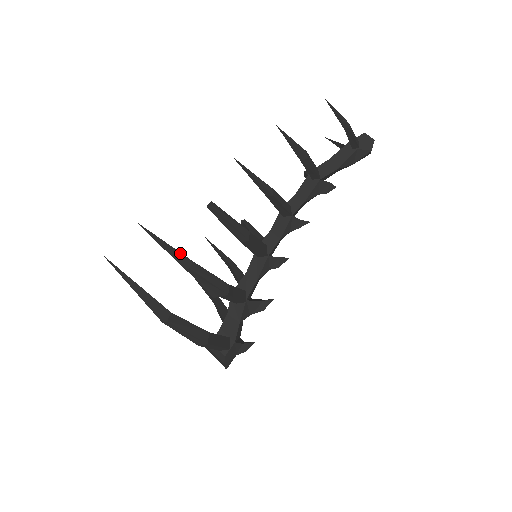
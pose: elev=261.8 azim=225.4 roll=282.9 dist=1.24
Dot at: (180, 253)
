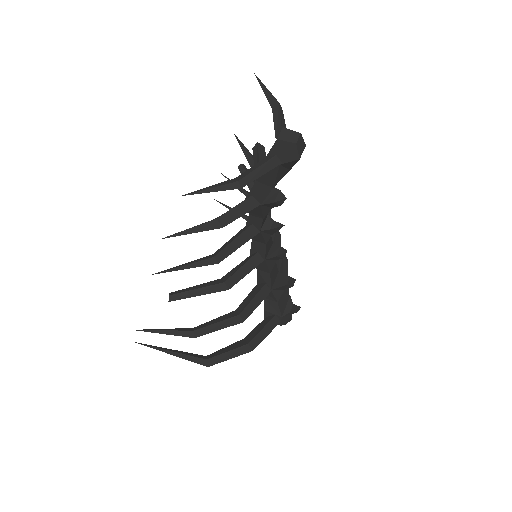
Dot at: (180, 331)
